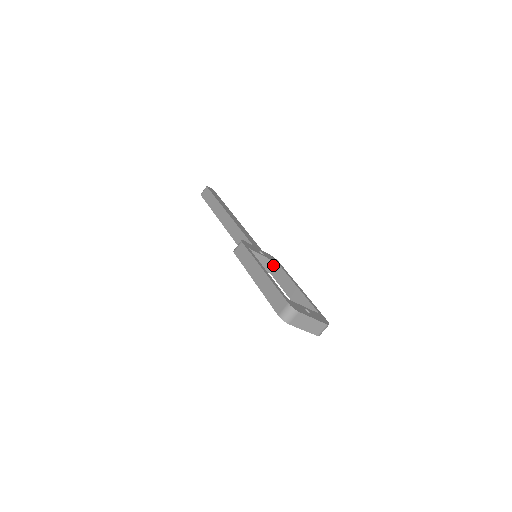
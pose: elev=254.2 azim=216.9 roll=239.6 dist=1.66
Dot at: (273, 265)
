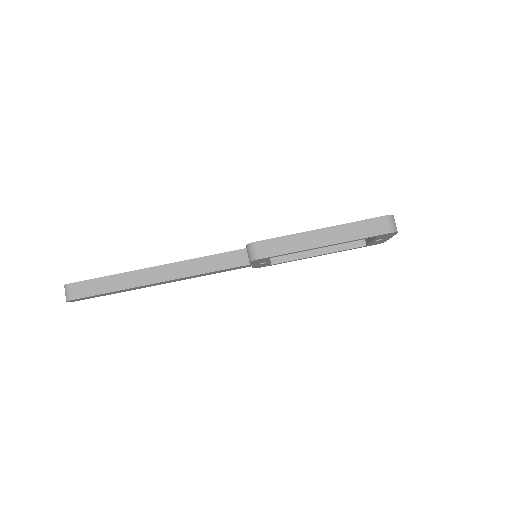
Dot at: occluded
